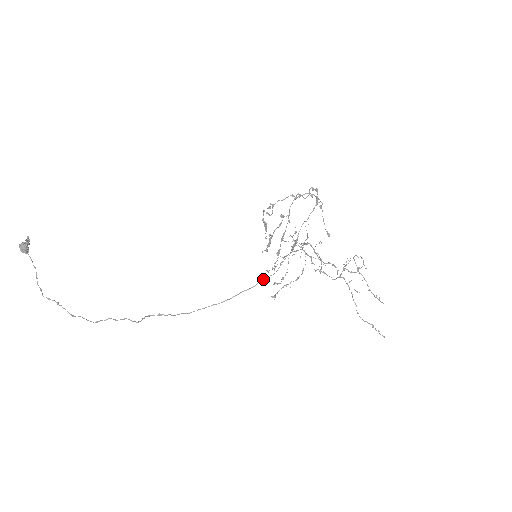
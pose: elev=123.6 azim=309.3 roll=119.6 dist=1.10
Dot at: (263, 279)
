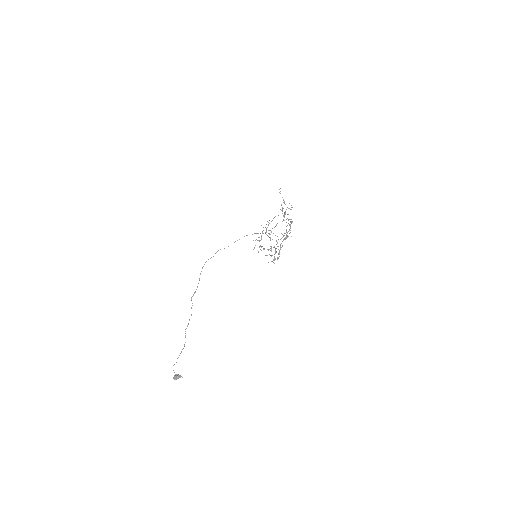
Dot at: occluded
